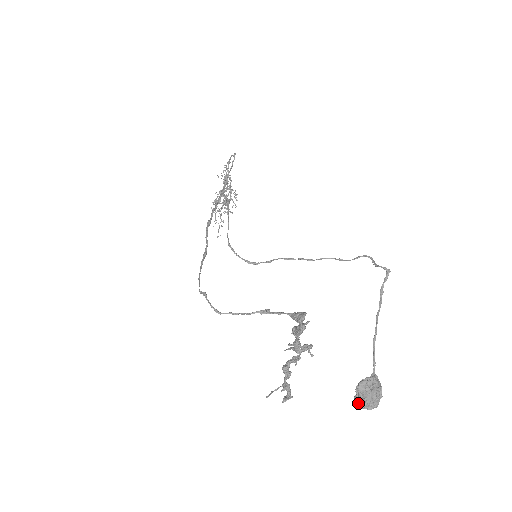
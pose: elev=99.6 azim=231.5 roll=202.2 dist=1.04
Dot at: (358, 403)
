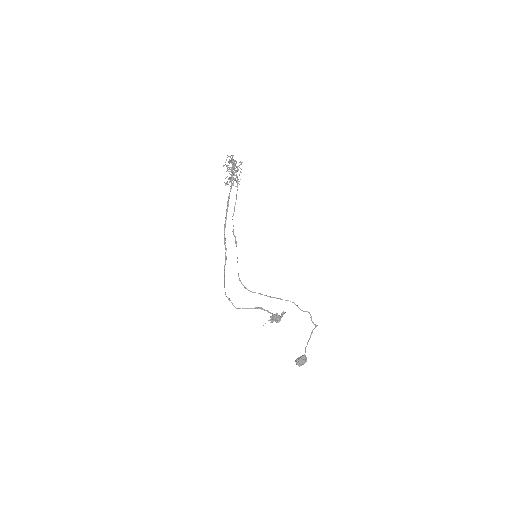
Dot at: (296, 364)
